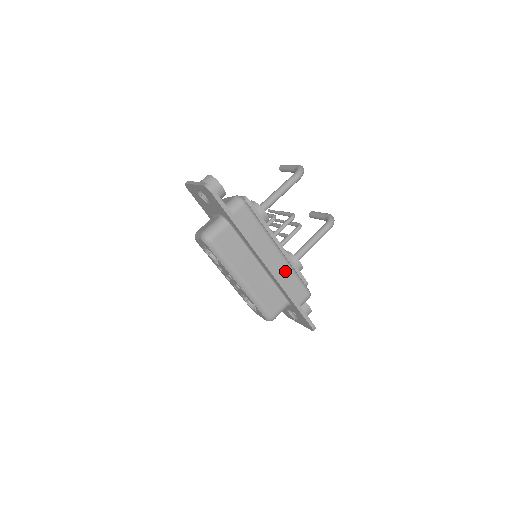
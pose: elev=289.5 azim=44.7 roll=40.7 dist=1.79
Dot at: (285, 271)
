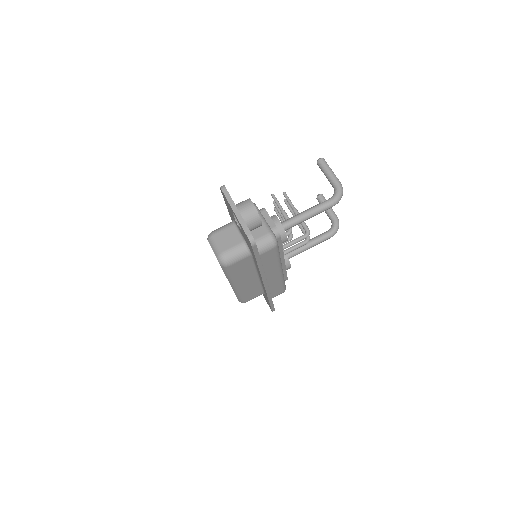
Dot at: (276, 282)
